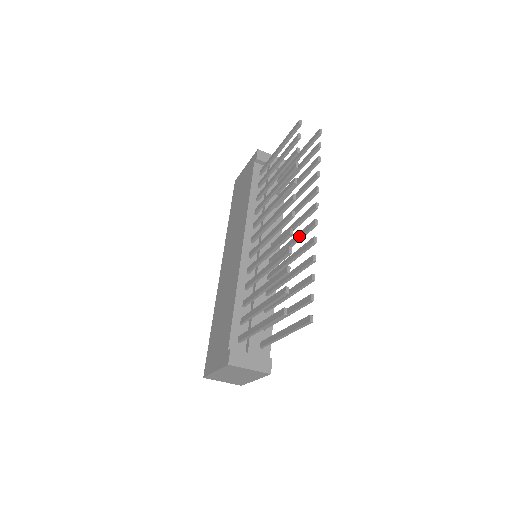
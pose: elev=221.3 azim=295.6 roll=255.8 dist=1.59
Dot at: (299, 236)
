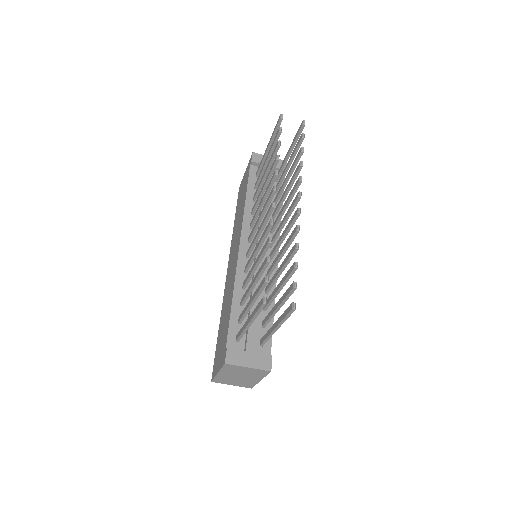
Dot at: (287, 228)
